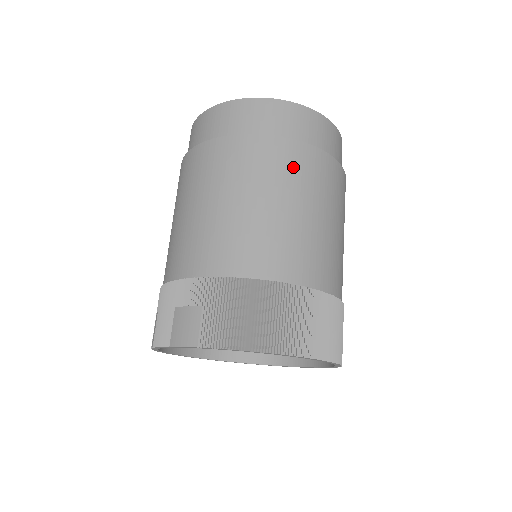
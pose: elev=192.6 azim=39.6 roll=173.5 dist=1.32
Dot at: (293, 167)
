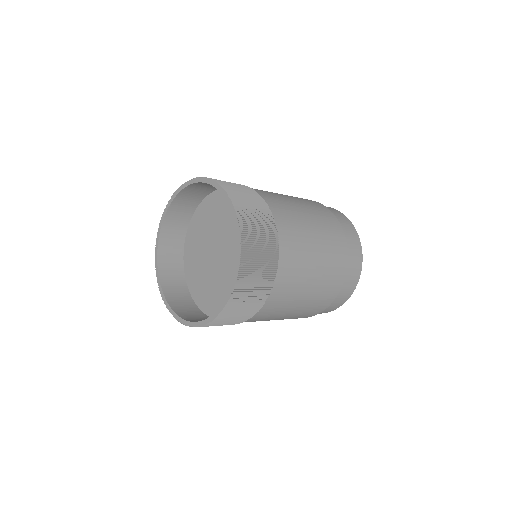
Dot at: (307, 201)
